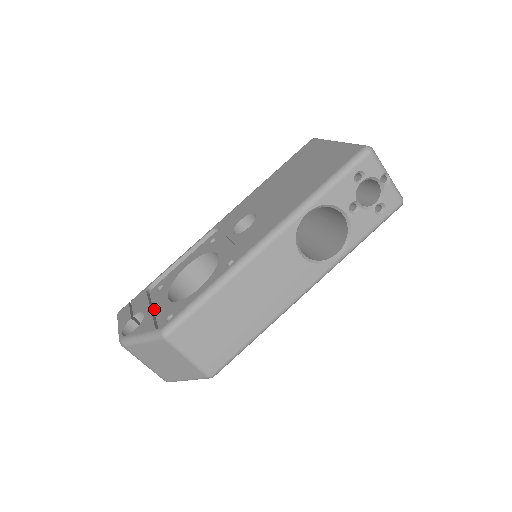
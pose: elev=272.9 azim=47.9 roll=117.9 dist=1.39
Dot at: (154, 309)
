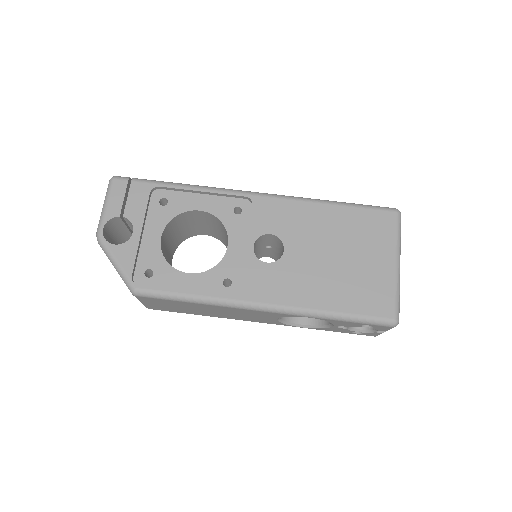
Dot at: (144, 233)
